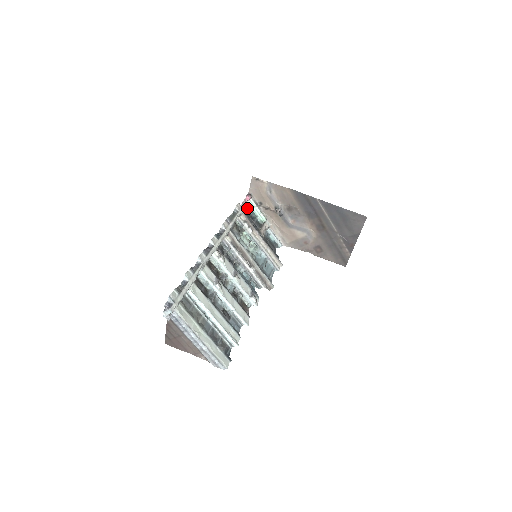
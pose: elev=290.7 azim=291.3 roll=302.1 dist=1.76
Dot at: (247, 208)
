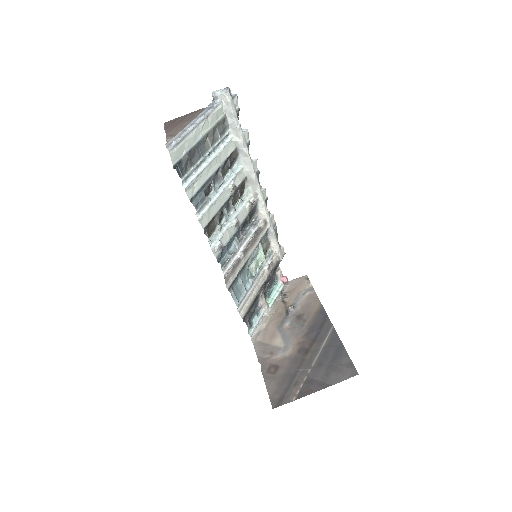
Dot at: (273, 284)
